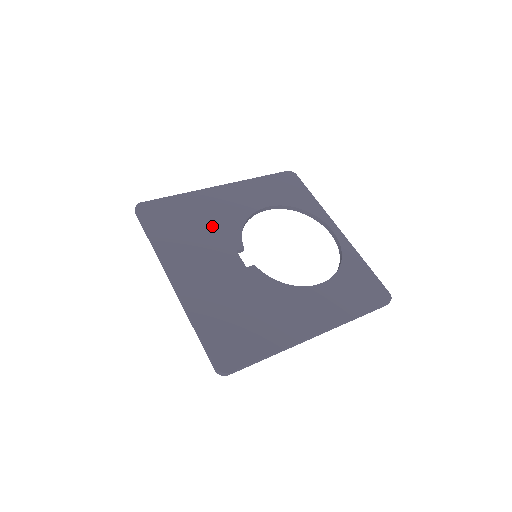
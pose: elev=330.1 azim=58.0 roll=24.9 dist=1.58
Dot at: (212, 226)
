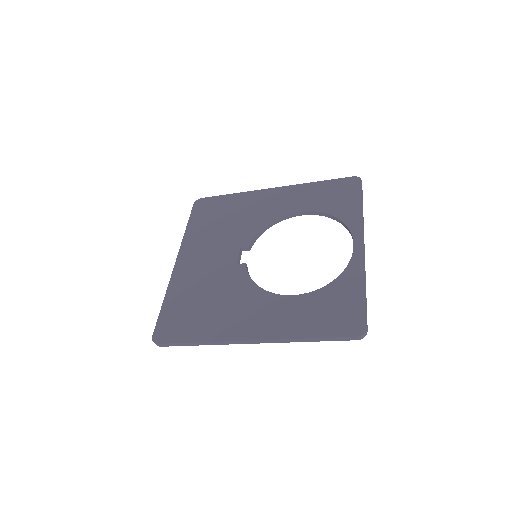
Dot at: (238, 223)
